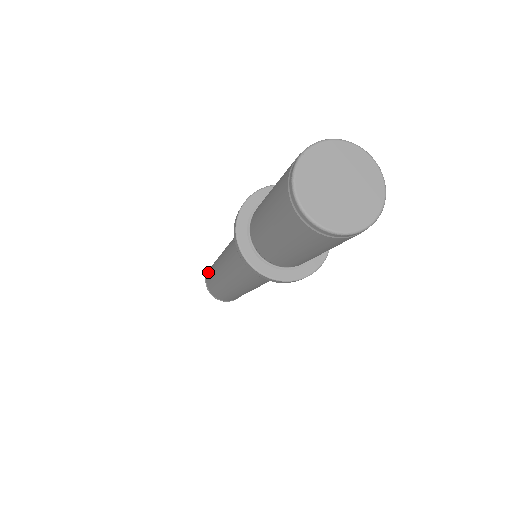
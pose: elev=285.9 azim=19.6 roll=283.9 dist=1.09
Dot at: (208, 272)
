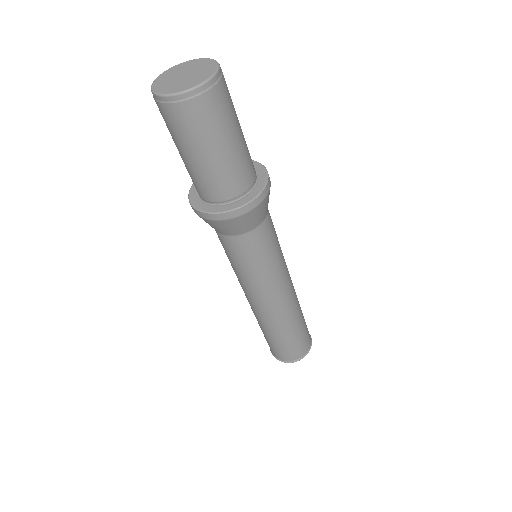
Dot at: (271, 350)
